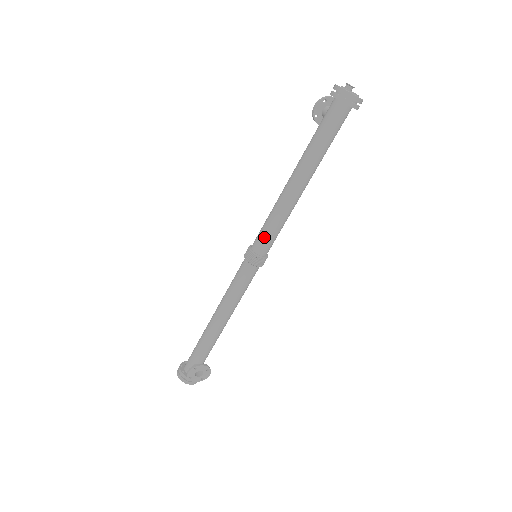
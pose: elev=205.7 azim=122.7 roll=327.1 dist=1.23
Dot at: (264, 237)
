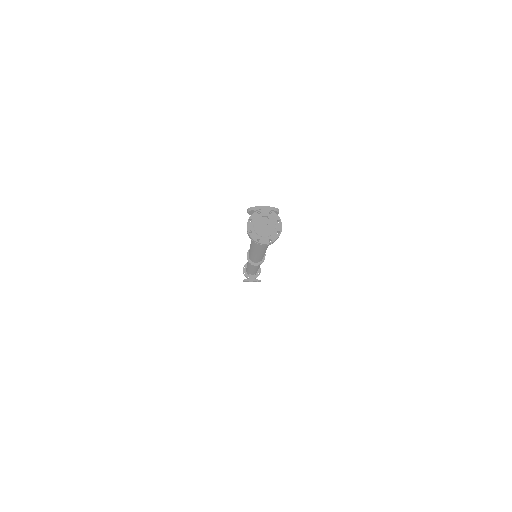
Dot at: (251, 258)
